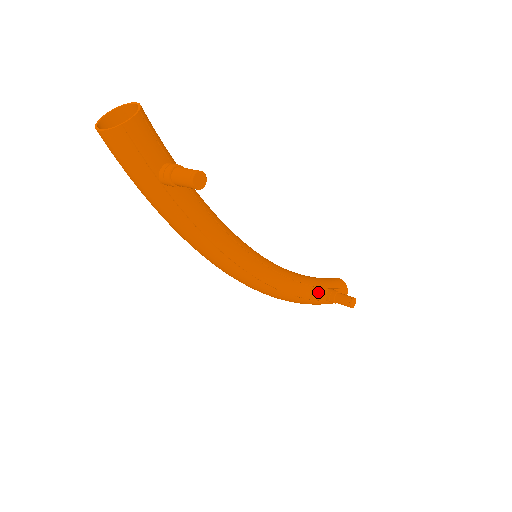
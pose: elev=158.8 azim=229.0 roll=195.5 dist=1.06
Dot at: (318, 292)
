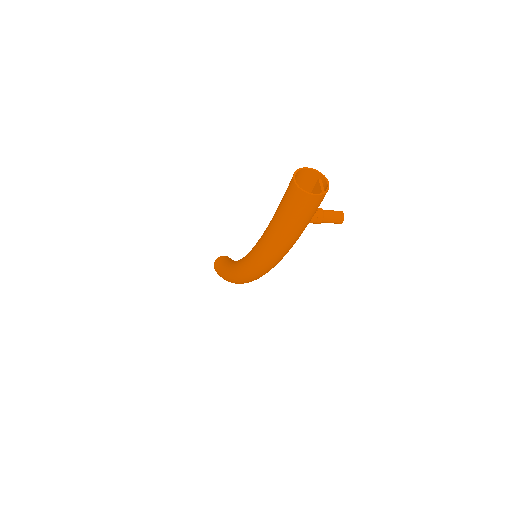
Dot at: occluded
